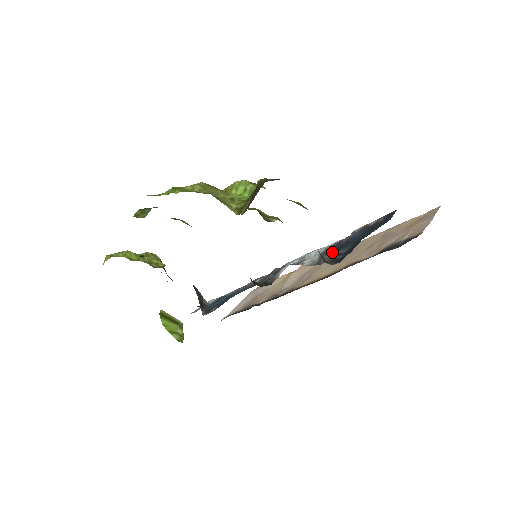
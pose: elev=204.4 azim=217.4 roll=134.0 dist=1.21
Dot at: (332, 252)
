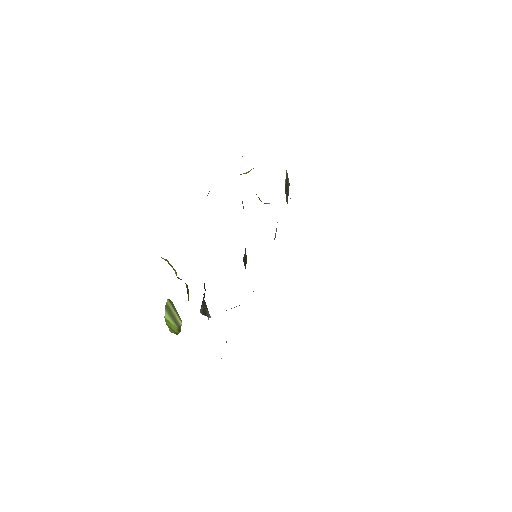
Dot at: occluded
